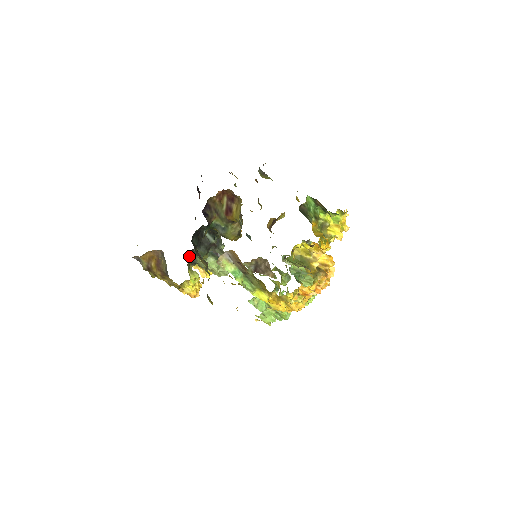
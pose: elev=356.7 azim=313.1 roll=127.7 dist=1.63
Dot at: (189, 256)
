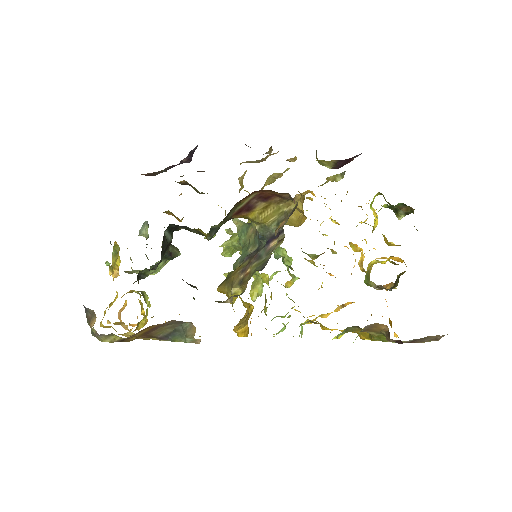
Dot at: (137, 275)
